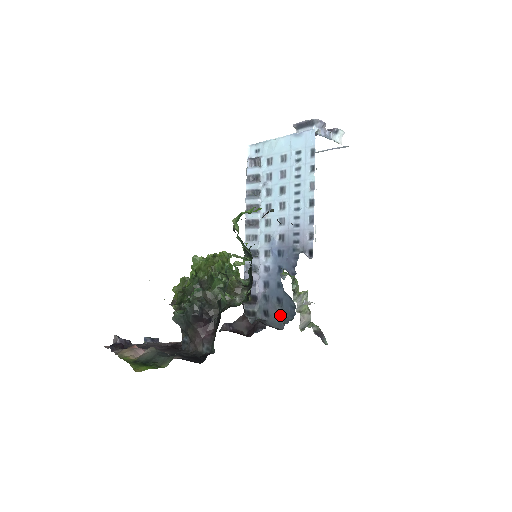
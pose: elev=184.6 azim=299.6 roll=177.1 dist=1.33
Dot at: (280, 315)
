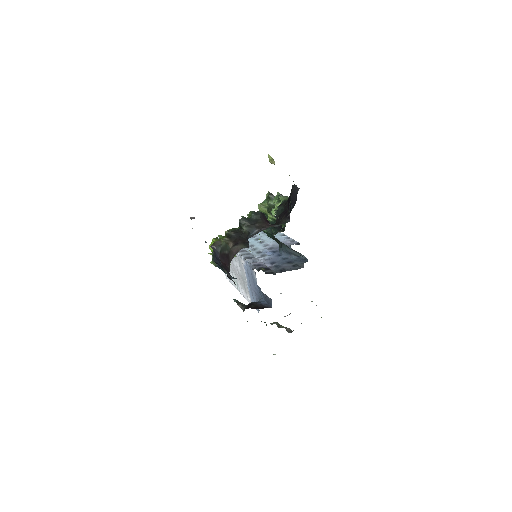
Dot at: (296, 265)
